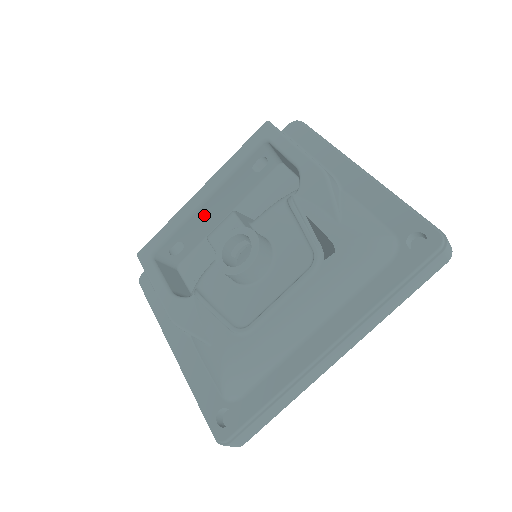
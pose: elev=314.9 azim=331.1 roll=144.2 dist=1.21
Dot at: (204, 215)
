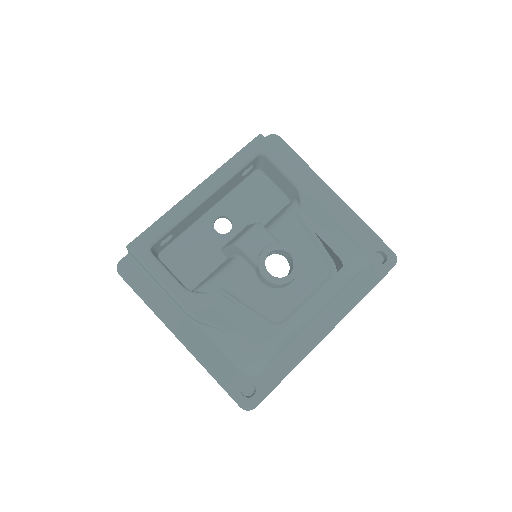
Dot at: (197, 211)
